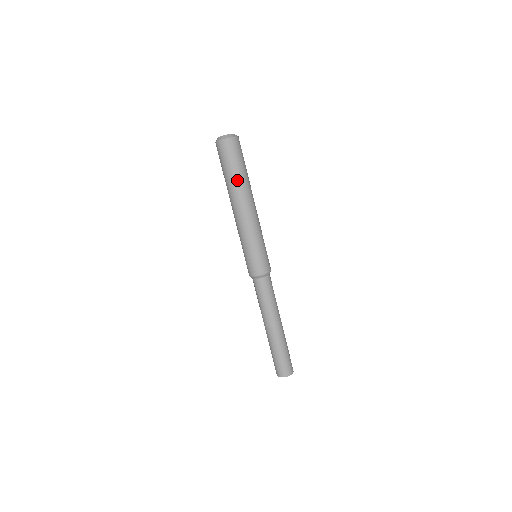
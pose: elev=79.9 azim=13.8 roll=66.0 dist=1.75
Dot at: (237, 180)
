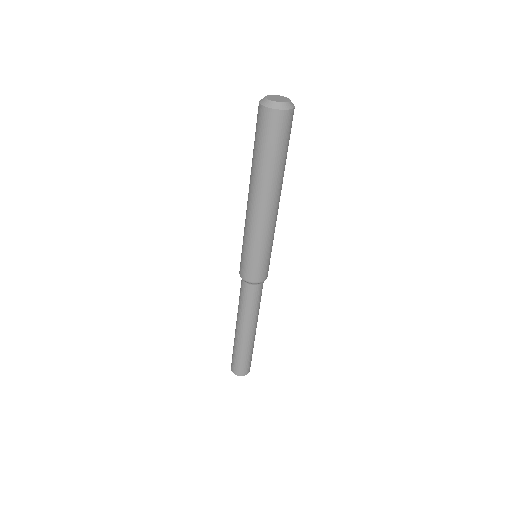
Dot at: (283, 168)
